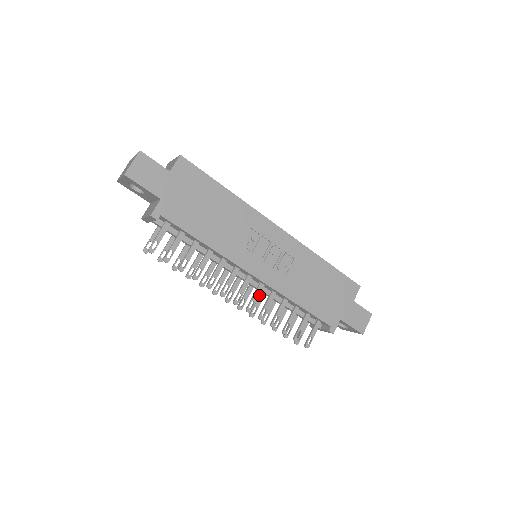
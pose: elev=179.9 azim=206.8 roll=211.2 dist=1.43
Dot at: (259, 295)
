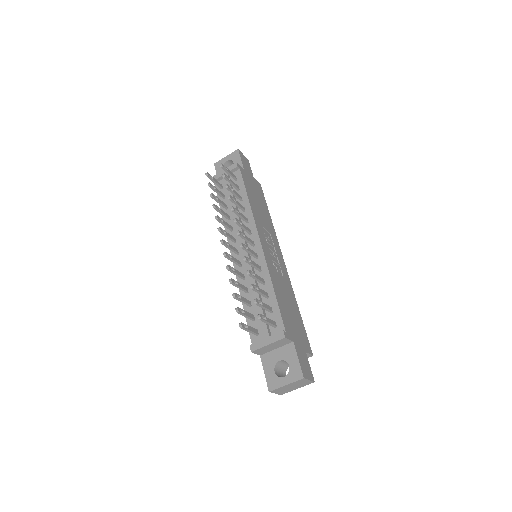
Dot at: (239, 272)
